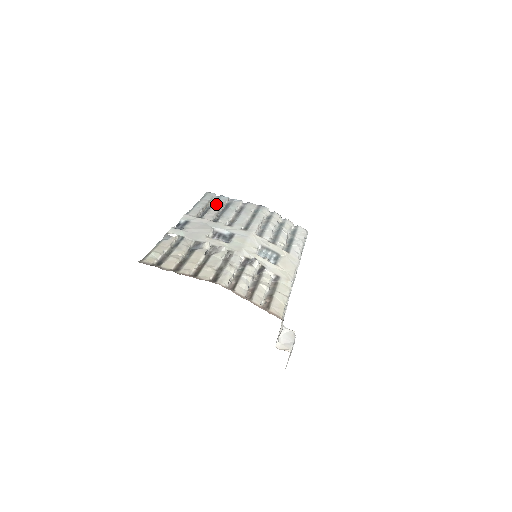
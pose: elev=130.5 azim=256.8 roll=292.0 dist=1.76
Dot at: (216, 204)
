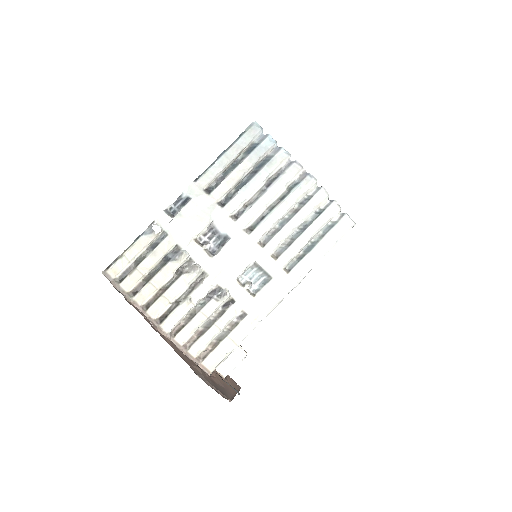
Dot at: (246, 161)
